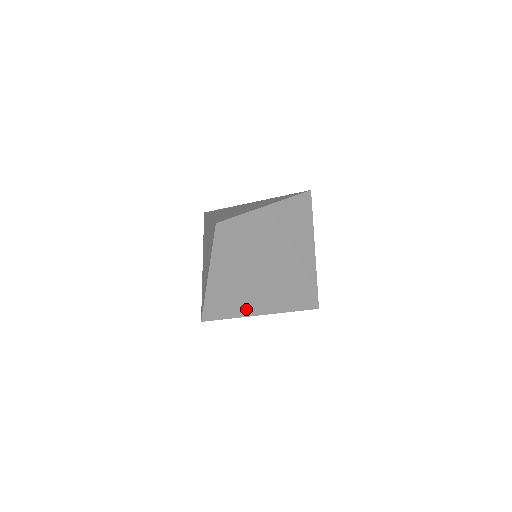
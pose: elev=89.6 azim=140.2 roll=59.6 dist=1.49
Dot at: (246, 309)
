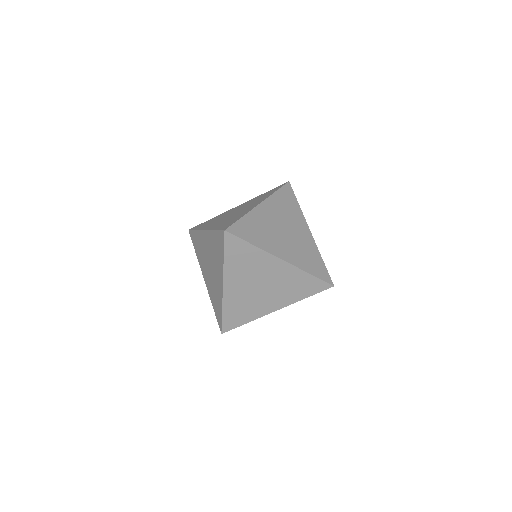
Dot at: (265, 307)
